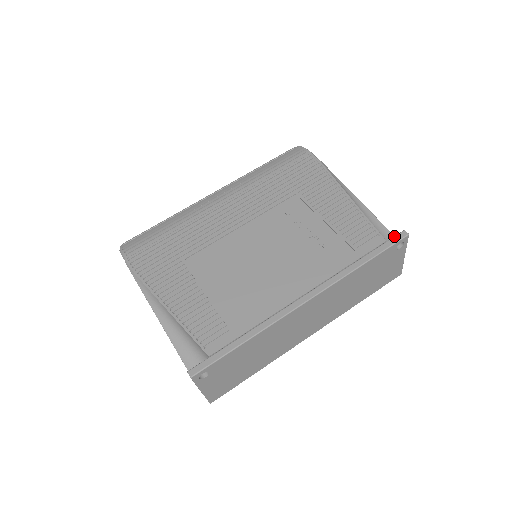
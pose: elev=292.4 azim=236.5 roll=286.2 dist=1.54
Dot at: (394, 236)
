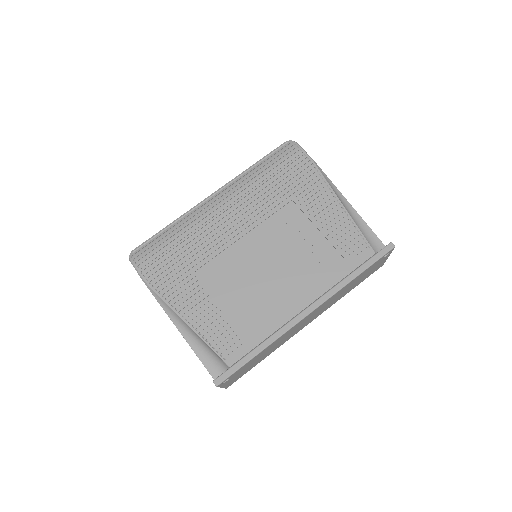
Dot at: occluded
